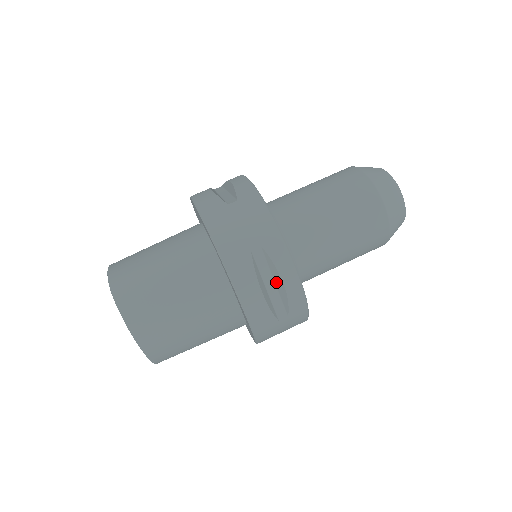
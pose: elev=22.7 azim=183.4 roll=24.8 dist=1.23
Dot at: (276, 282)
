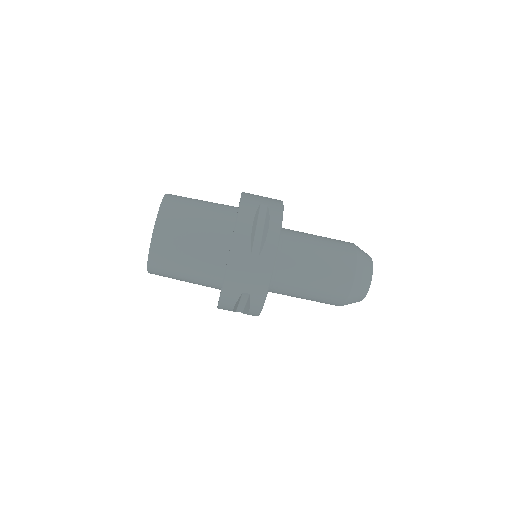
Dot at: (264, 230)
